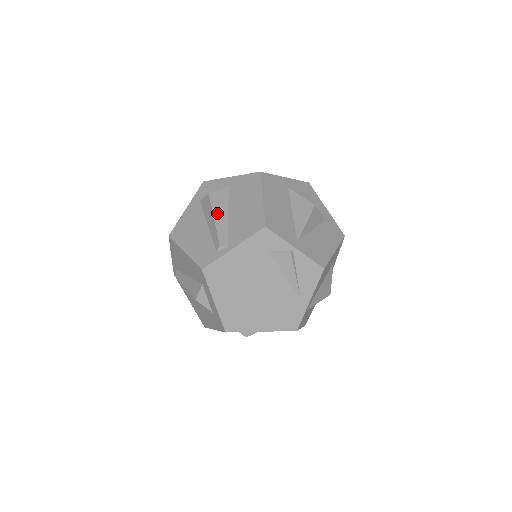
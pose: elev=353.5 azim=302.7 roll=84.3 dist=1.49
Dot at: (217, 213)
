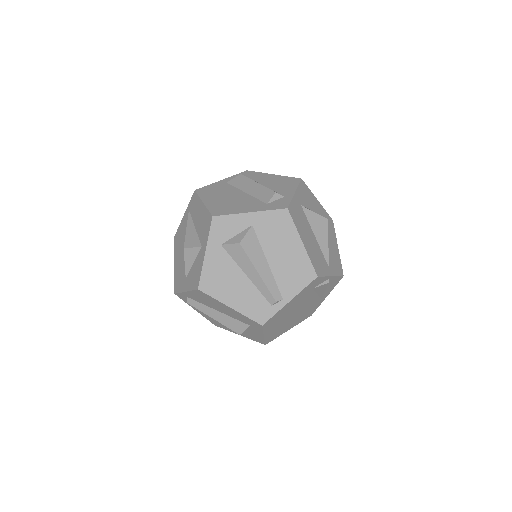
Dot at: (258, 265)
